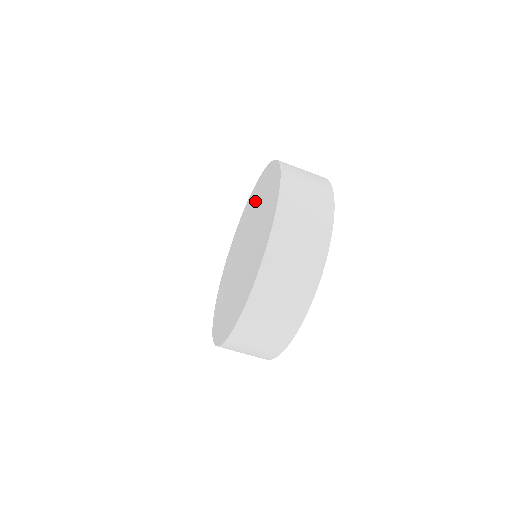
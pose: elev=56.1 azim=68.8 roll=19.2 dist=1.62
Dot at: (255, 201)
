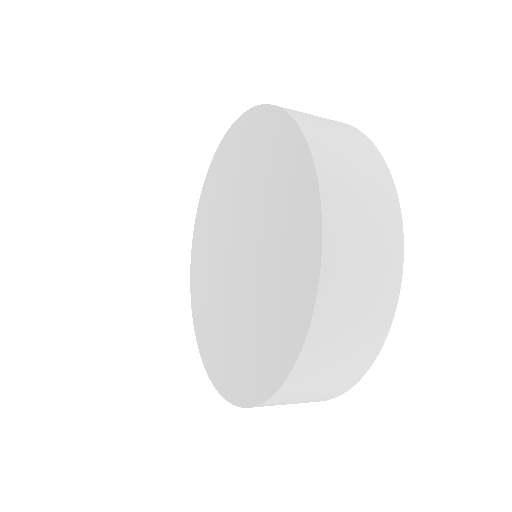
Dot at: (252, 164)
